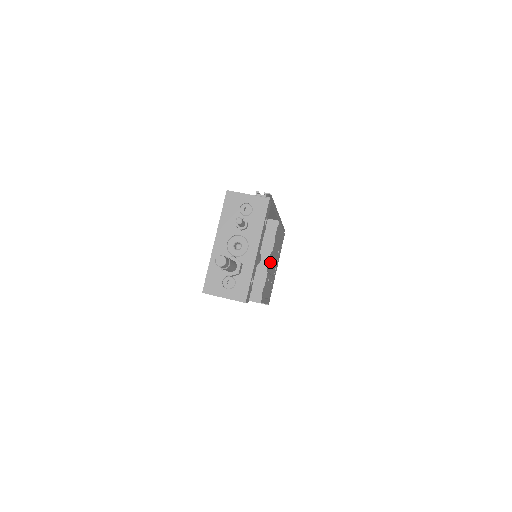
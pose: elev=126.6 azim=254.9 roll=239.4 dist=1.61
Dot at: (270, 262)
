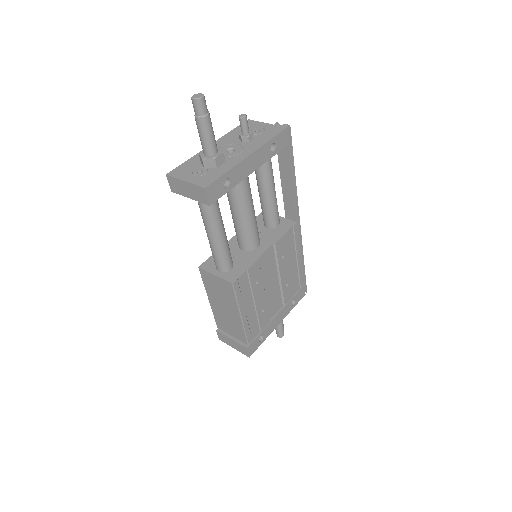
Dot at: (268, 264)
